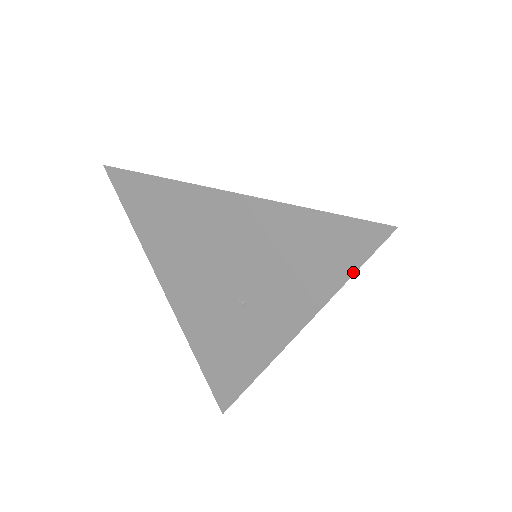
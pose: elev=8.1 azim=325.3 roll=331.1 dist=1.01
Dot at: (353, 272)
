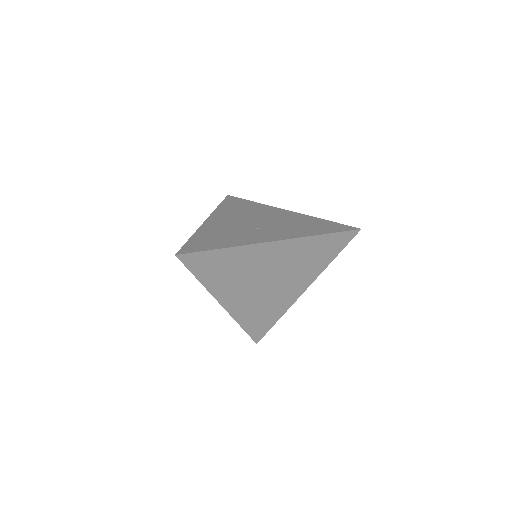
Dot at: (332, 233)
